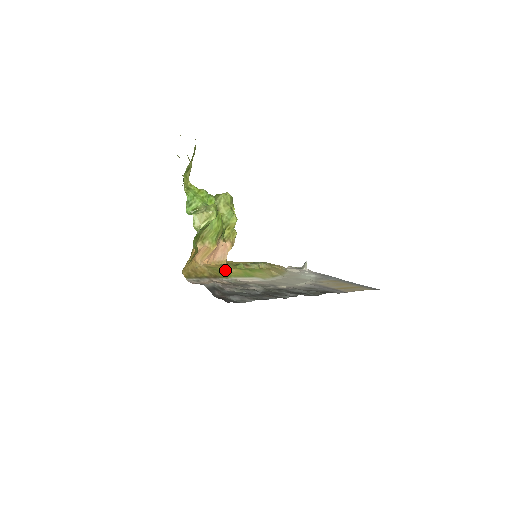
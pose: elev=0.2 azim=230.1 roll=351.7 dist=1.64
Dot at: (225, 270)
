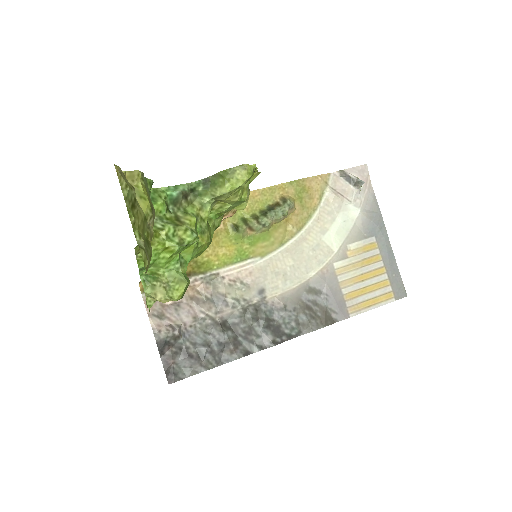
Dot at: (208, 256)
